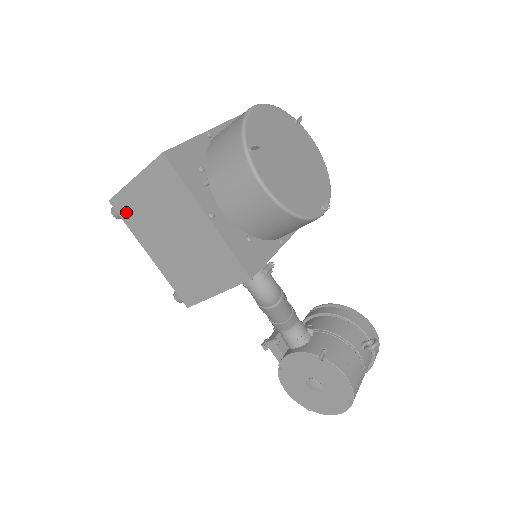
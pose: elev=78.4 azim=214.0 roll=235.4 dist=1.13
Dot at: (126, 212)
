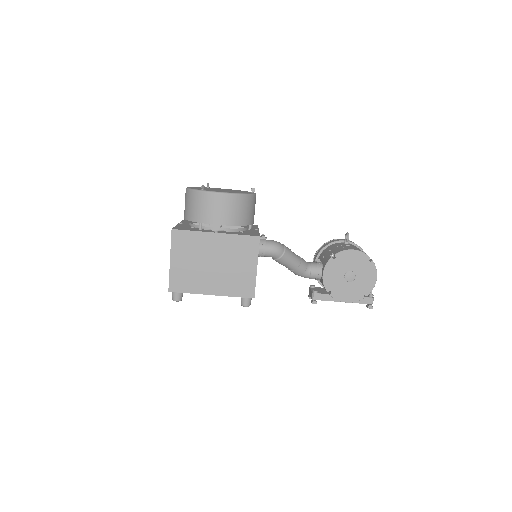
Dot at: (181, 285)
